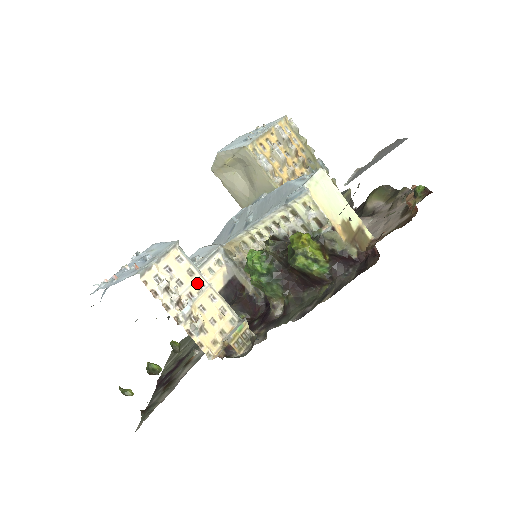
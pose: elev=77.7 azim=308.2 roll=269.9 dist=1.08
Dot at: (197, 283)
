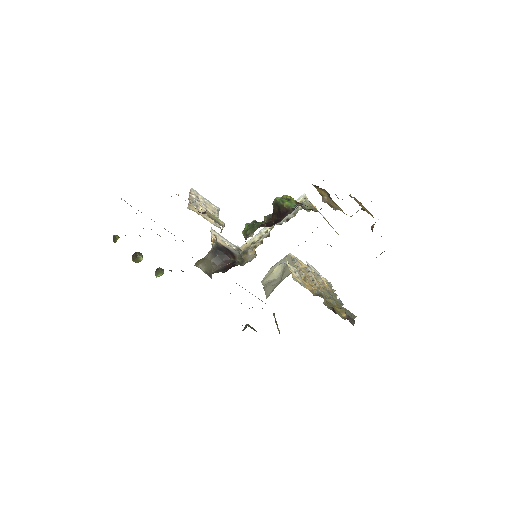
Dot at: (213, 214)
